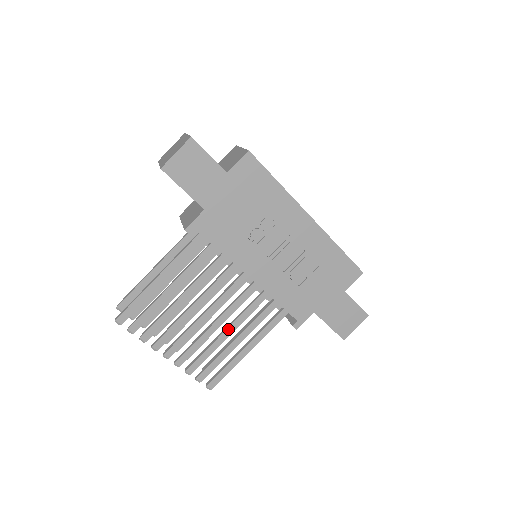
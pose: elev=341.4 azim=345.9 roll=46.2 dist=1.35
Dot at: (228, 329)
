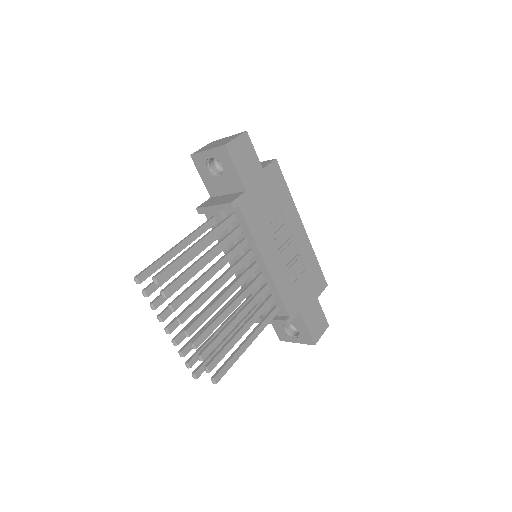
Dot at: (238, 315)
